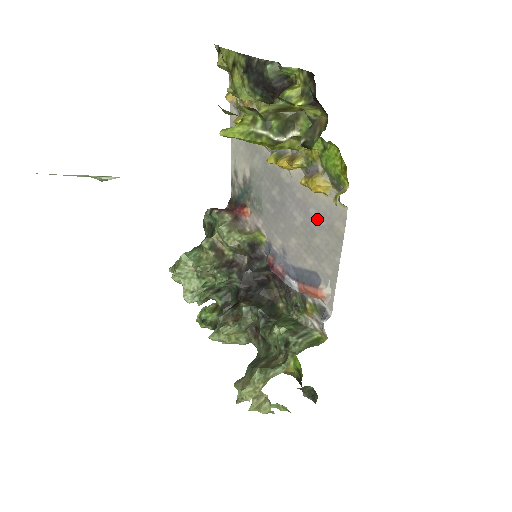
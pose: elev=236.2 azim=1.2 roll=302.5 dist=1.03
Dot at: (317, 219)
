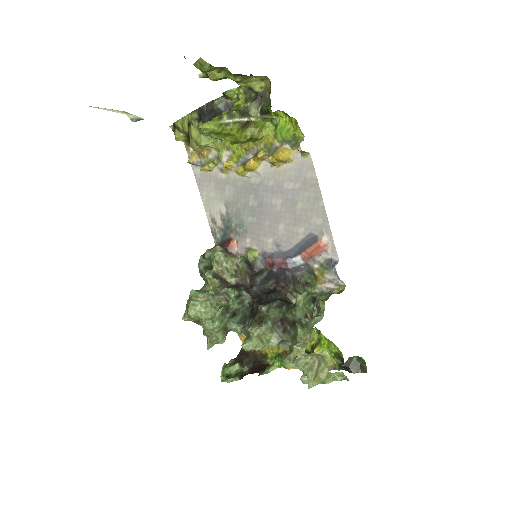
Dot at: (292, 187)
